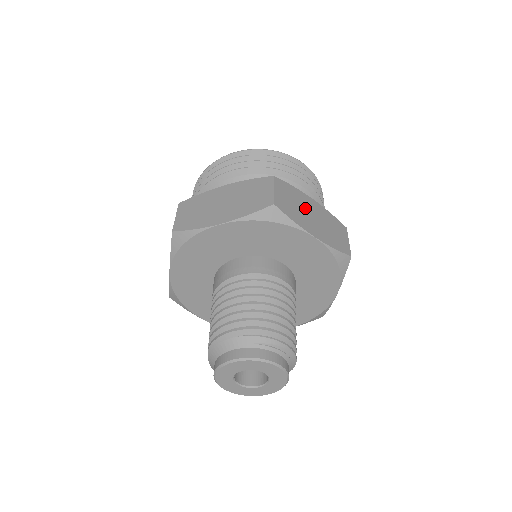
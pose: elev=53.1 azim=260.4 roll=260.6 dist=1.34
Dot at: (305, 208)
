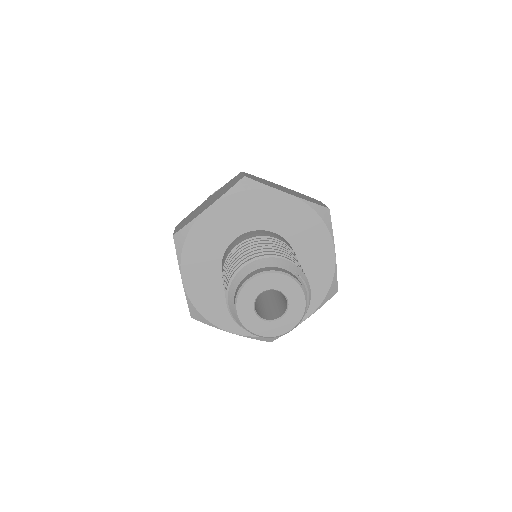
Dot at: occluded
